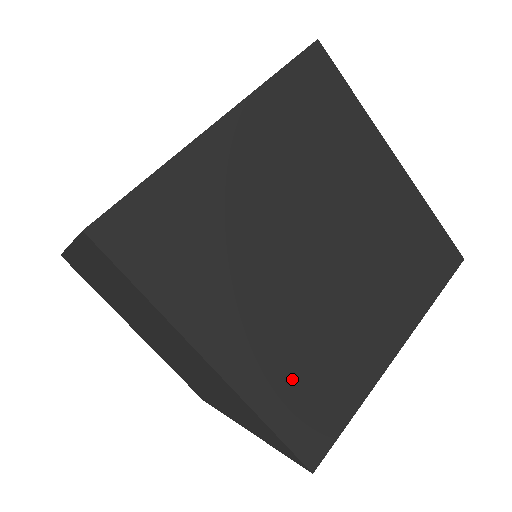
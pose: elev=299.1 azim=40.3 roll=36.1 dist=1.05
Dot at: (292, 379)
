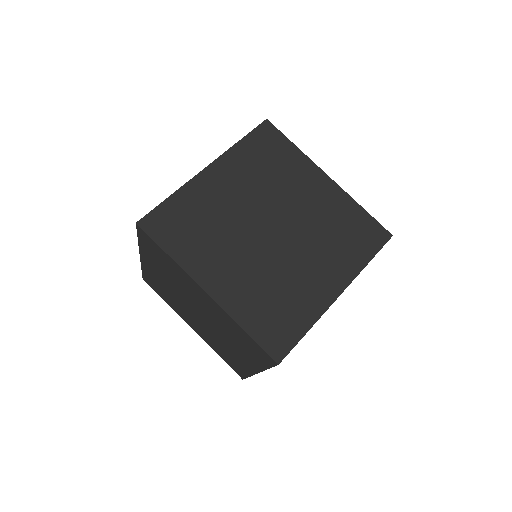
Dot at: (260, 305)
